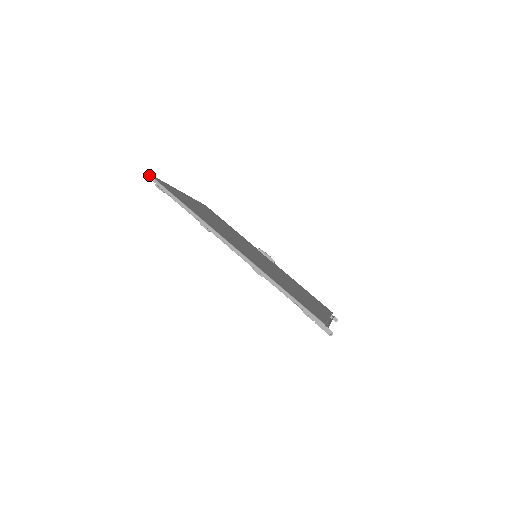
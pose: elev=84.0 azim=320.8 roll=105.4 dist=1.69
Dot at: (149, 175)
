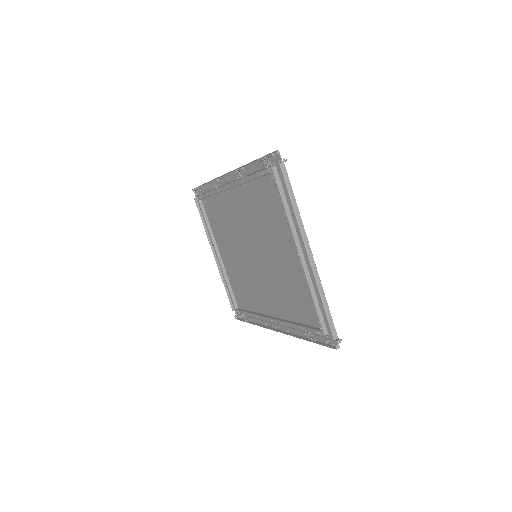
Dot at: occluded
